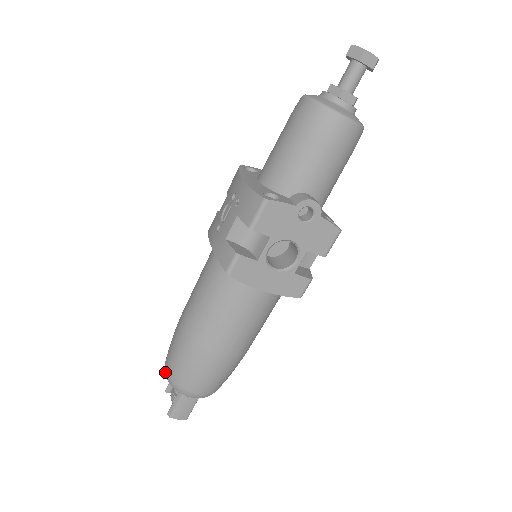
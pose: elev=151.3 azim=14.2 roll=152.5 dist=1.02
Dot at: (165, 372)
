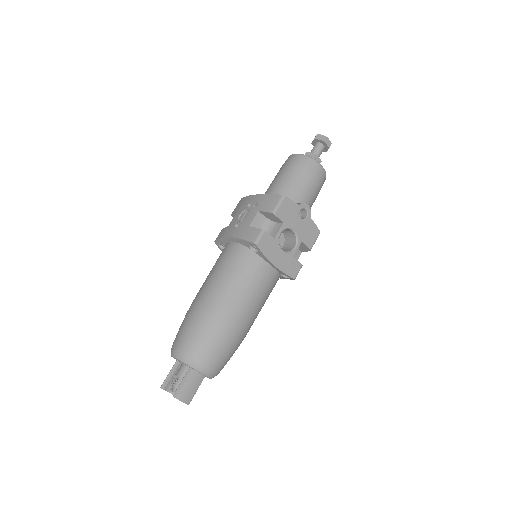
Dot at: (176, 351)
